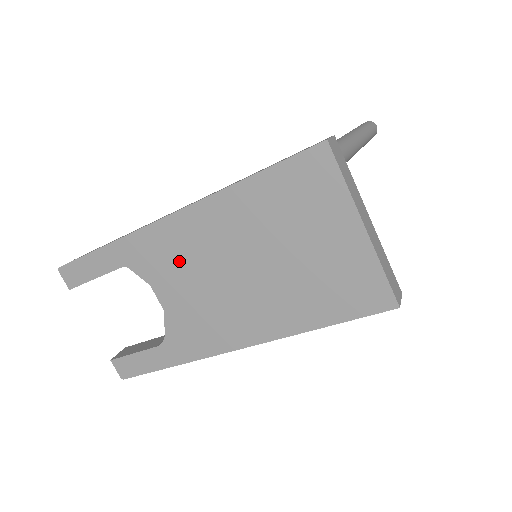
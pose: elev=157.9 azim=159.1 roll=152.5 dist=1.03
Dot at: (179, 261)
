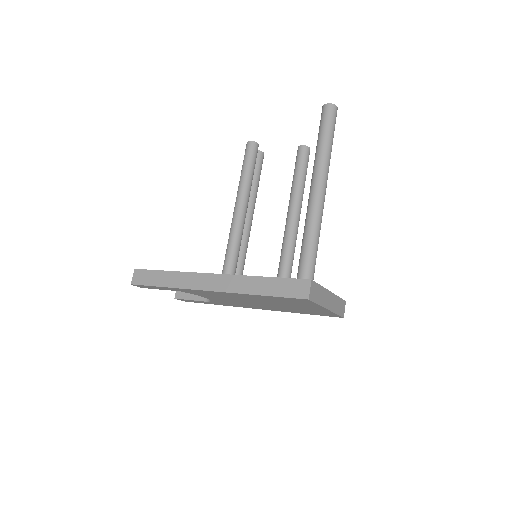
Dot at: (218, 296)
